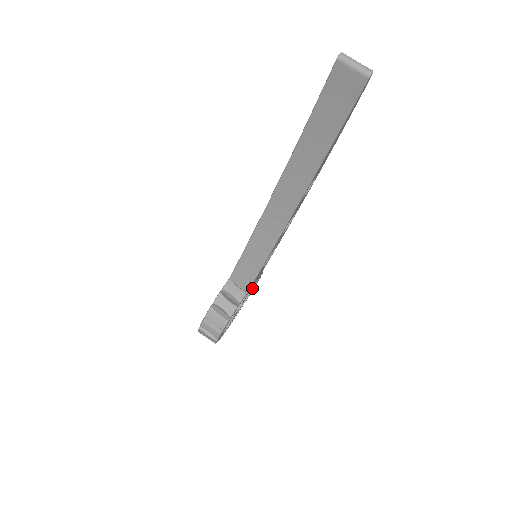
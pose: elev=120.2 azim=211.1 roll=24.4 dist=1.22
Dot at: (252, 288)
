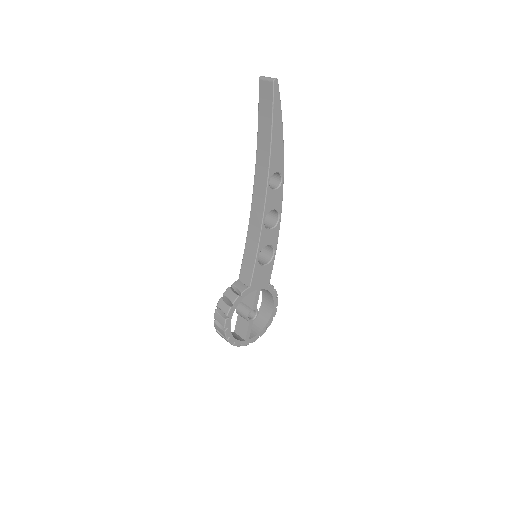
Dot at: (272, 311)
